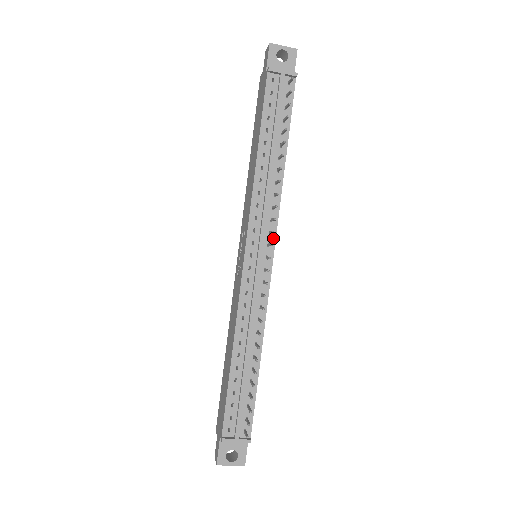
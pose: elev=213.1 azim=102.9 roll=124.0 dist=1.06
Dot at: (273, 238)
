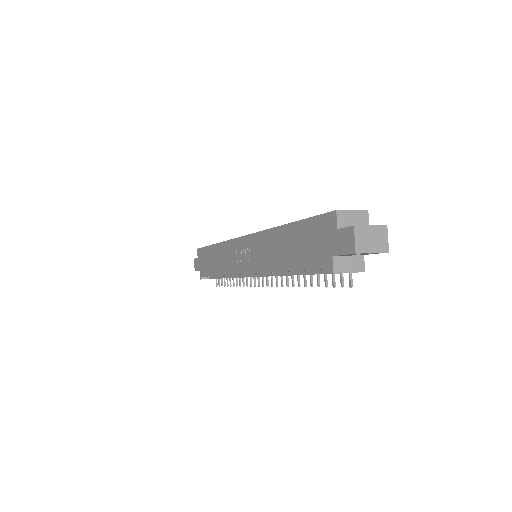
Dot at: occluded
